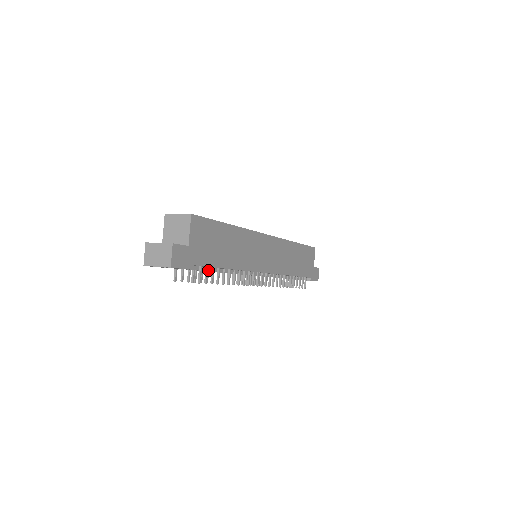
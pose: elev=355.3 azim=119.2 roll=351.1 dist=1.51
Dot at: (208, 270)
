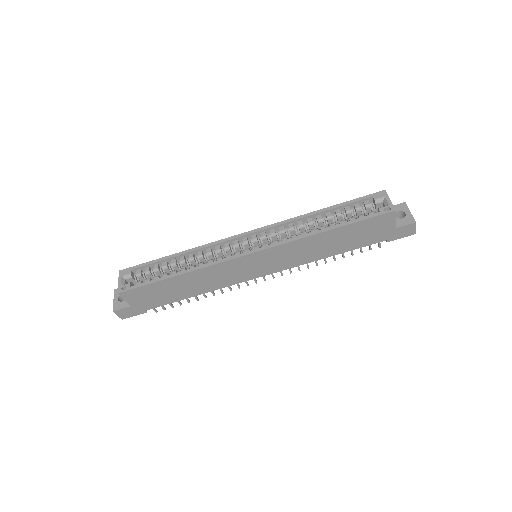
Dot at: occluded
